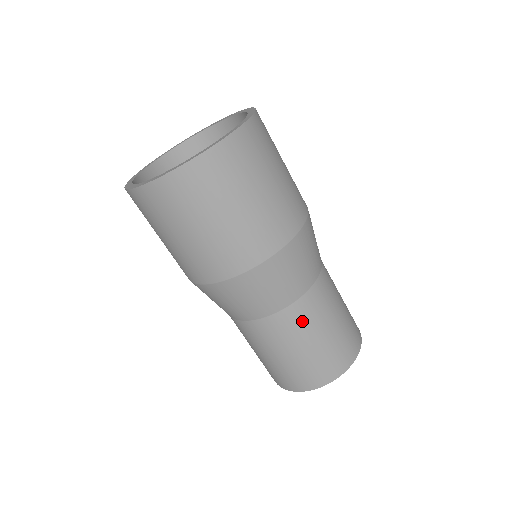
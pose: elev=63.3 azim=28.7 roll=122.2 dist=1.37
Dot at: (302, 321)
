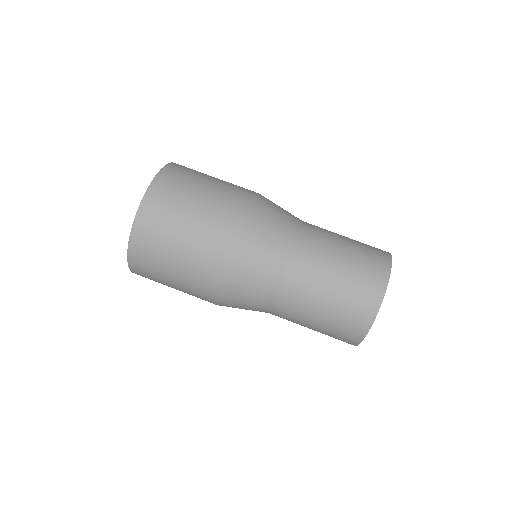
Dot at: (300, 291)
